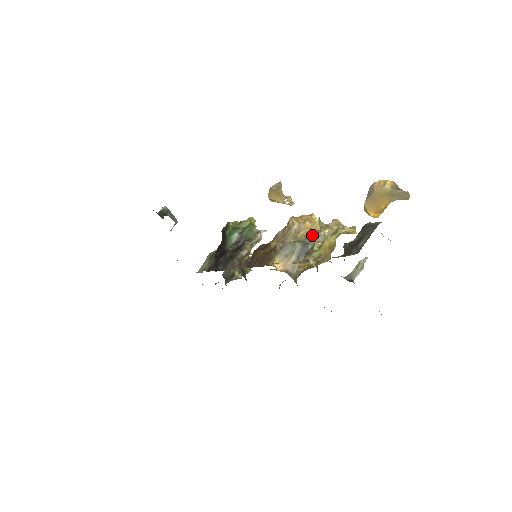
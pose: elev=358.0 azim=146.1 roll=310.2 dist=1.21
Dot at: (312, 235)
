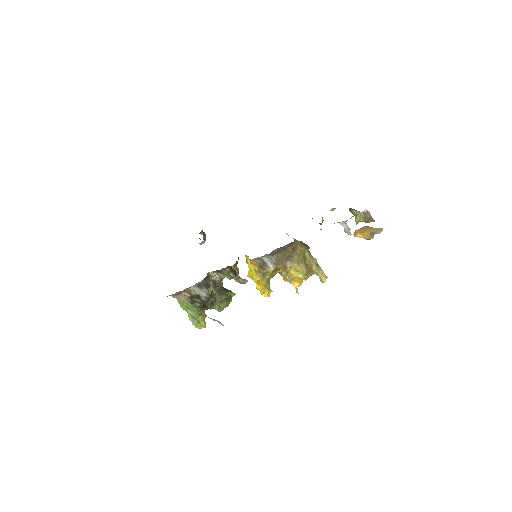
Dot at: occluded
